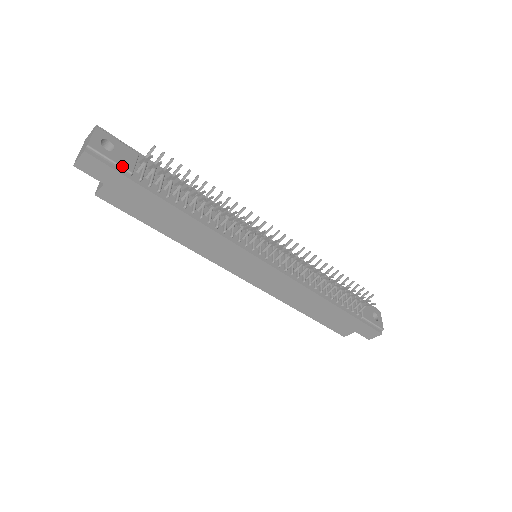
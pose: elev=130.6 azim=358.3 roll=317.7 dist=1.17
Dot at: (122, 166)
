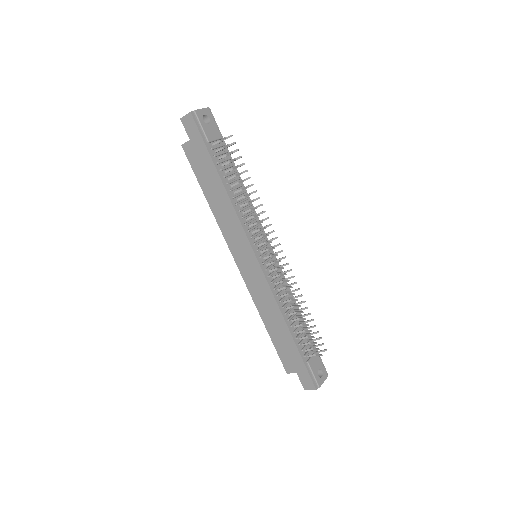
Dot at: (206, 134)
